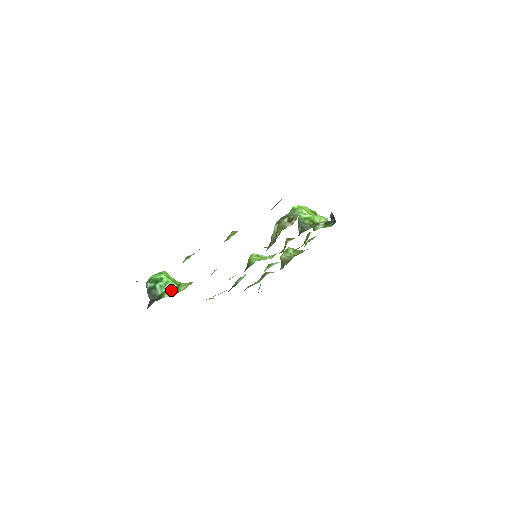
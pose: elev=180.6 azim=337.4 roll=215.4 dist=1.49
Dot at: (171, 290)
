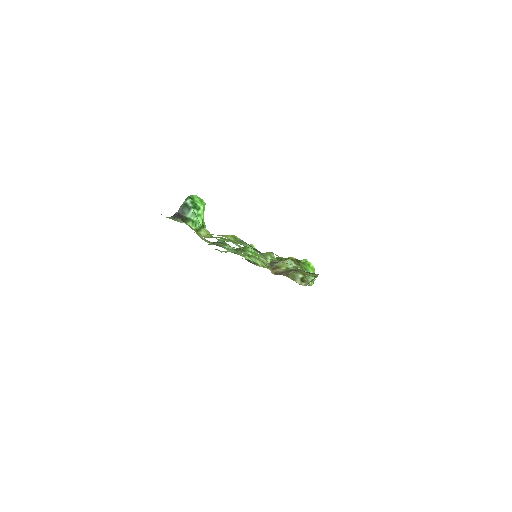
Dot at: (196, 224)
